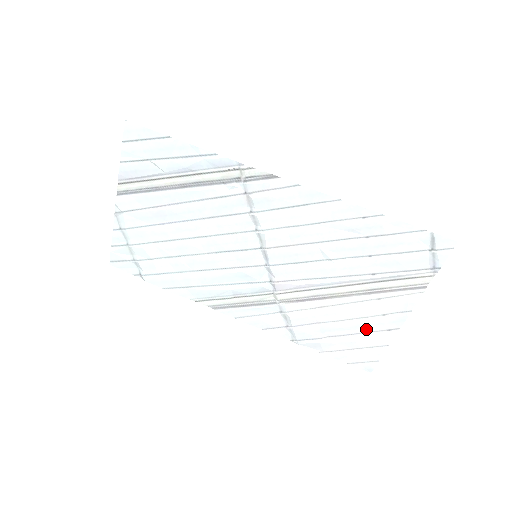
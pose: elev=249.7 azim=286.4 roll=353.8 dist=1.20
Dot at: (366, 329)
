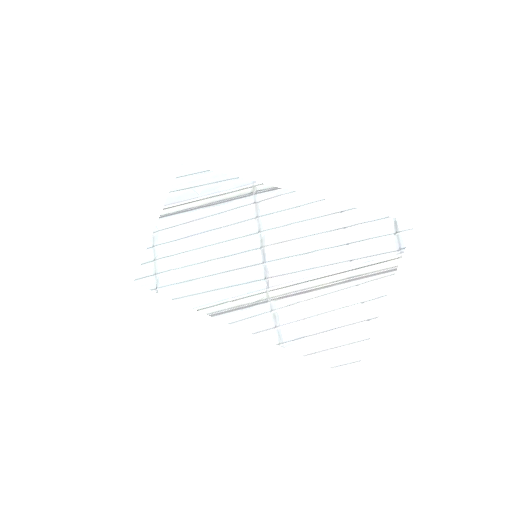
Dot at: (347, 321)
